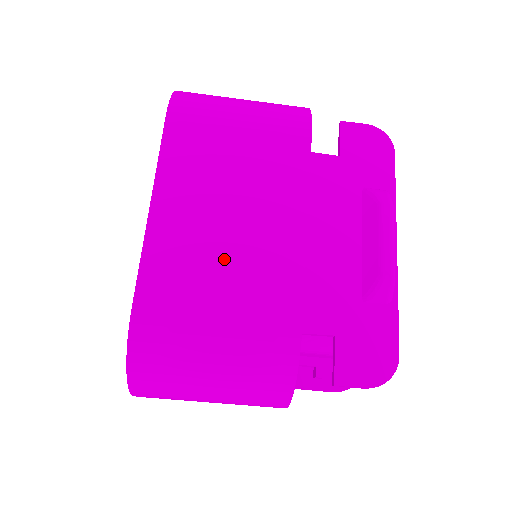
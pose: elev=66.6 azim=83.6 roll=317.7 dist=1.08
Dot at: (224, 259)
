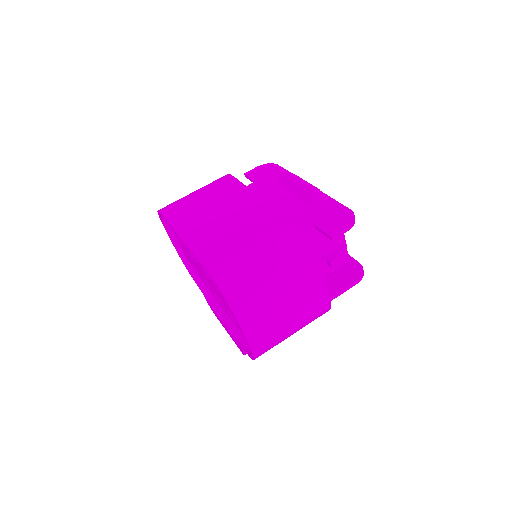
Dot at: (232, 228)
